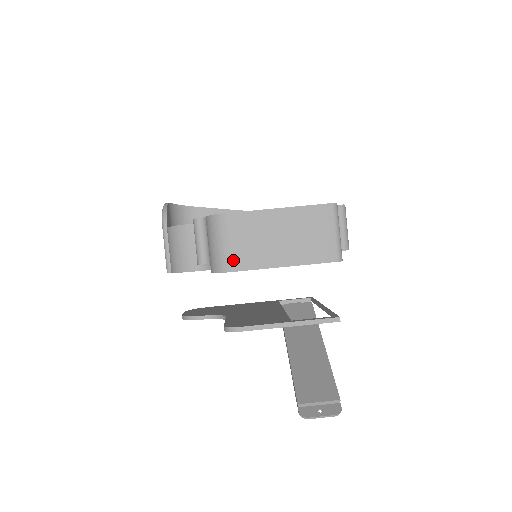
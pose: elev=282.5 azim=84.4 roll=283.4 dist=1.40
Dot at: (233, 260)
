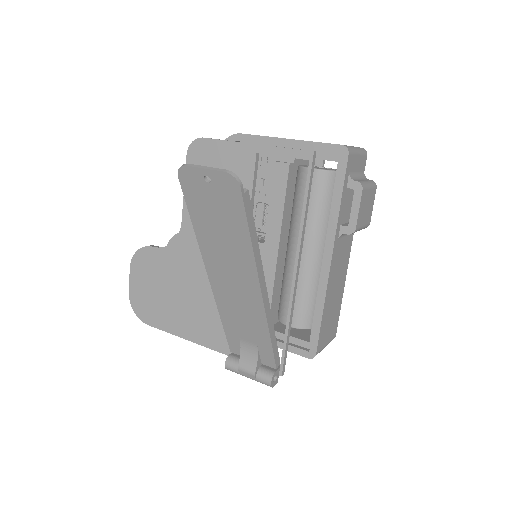
Dot at: occluded
